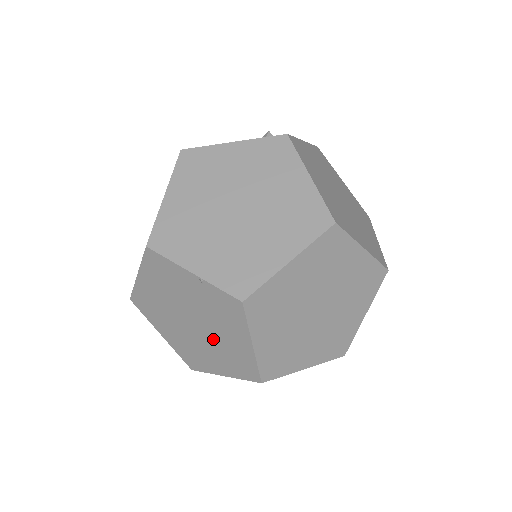
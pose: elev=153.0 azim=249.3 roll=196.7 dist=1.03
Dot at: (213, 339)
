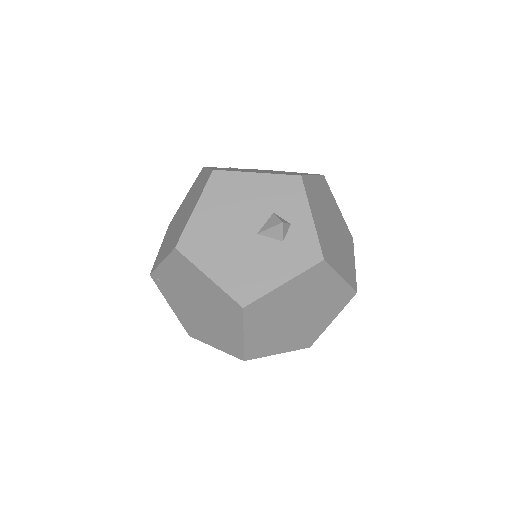
Dot at: occluded
